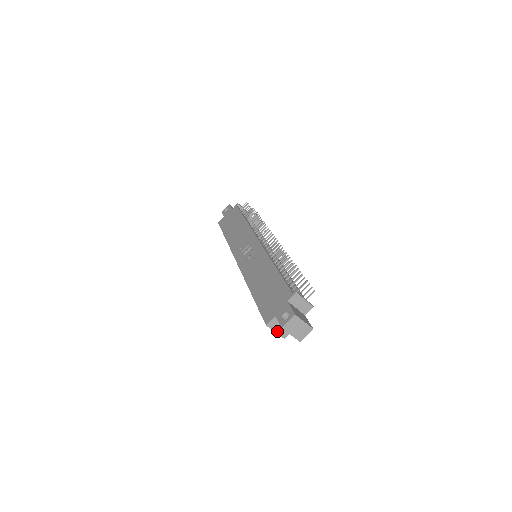
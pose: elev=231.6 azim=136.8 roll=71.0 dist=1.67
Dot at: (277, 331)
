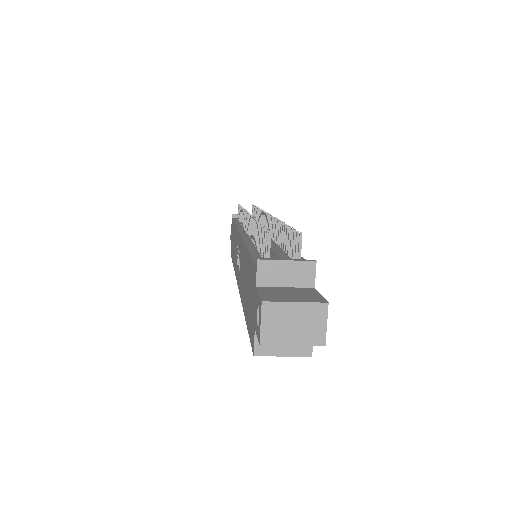
Dot at: (285, 352)
